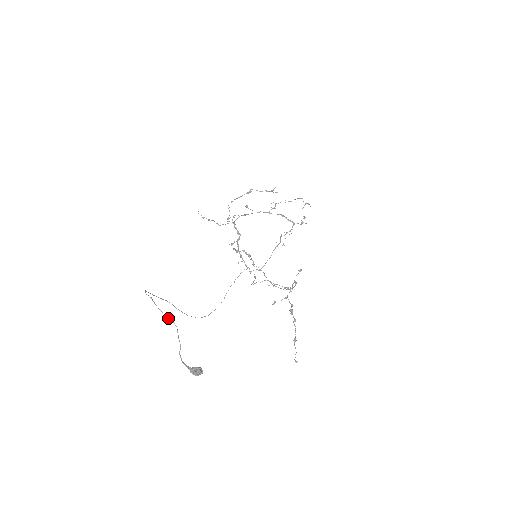
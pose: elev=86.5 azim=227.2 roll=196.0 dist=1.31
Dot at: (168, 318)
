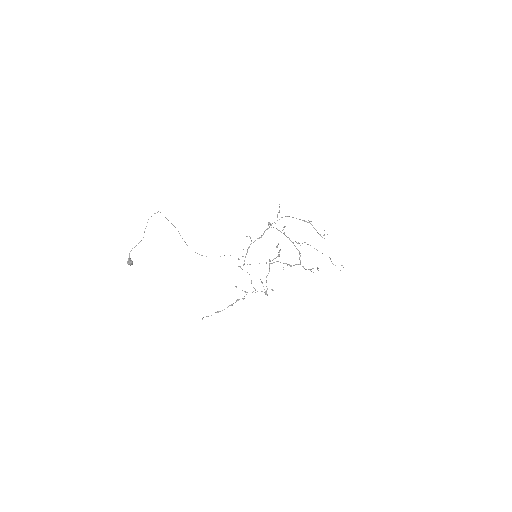
Dot at: (144, 232)
